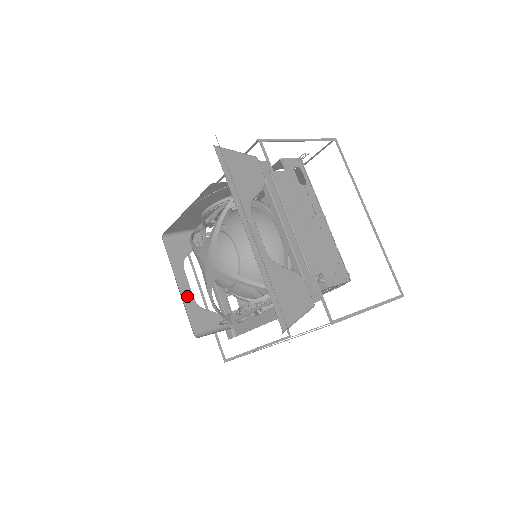
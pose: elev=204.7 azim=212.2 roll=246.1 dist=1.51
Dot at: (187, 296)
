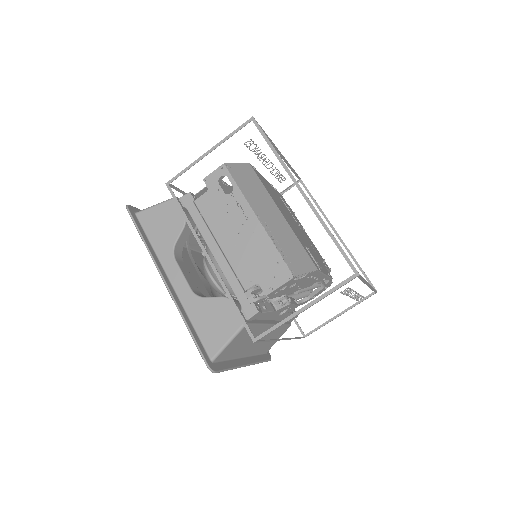
Dot at: occluded
